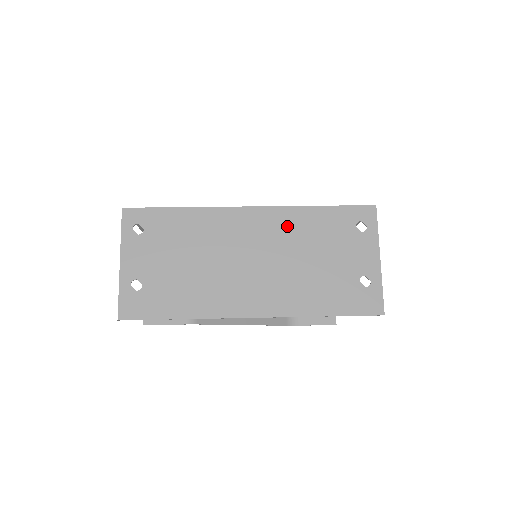
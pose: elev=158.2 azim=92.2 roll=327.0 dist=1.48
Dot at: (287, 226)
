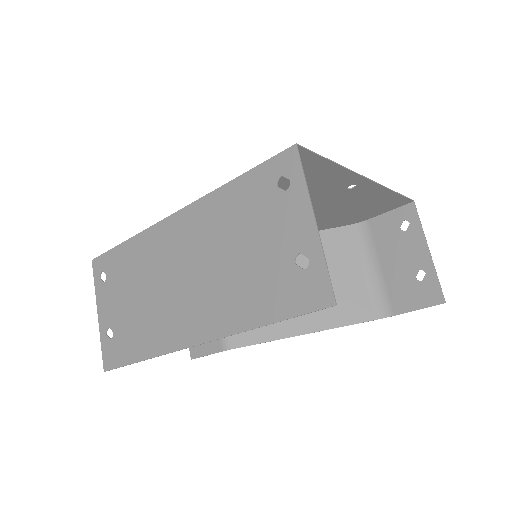
Dot at: (207, 221)
